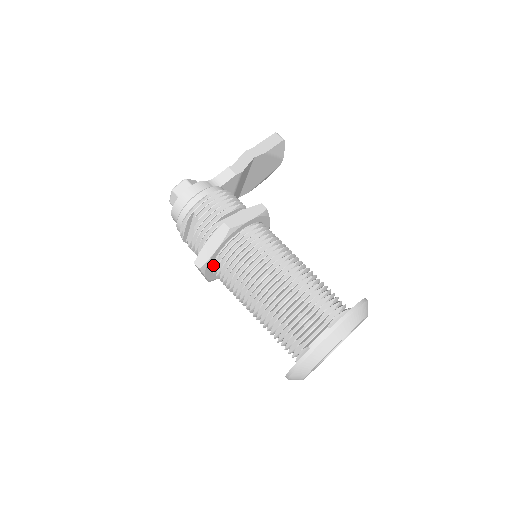
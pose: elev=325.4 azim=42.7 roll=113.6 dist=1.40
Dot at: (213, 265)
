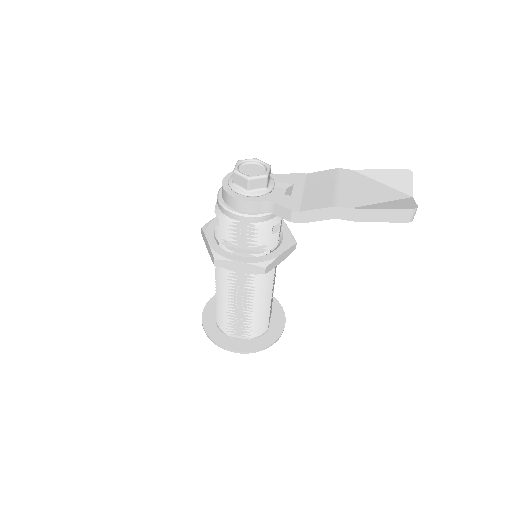
Dot at: occluded
